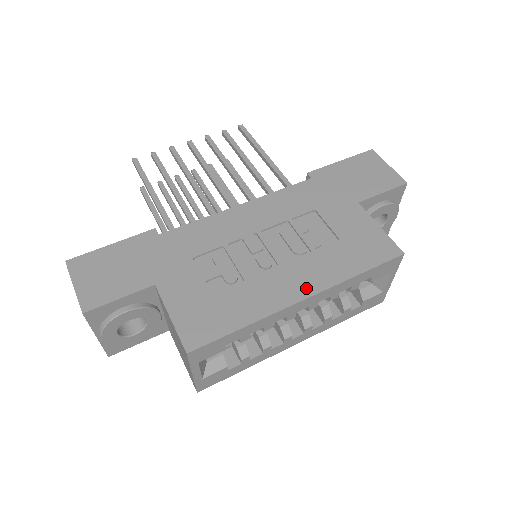
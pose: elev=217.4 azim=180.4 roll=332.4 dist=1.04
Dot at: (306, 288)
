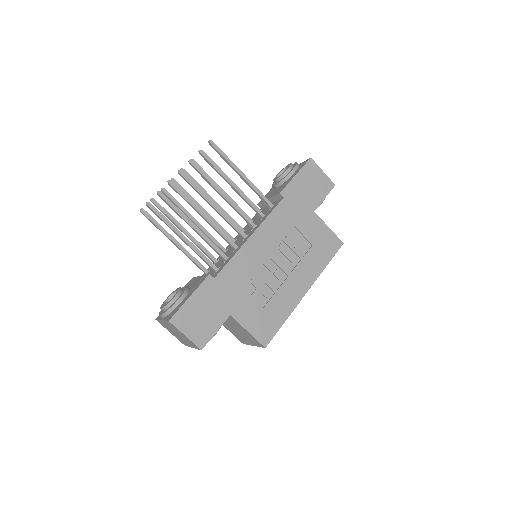
Dot at: (305, 285)
